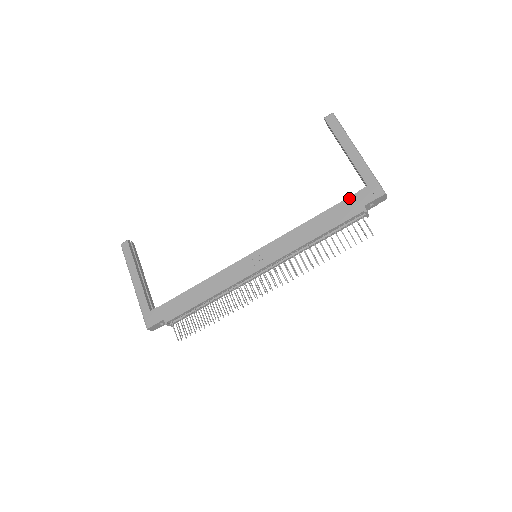
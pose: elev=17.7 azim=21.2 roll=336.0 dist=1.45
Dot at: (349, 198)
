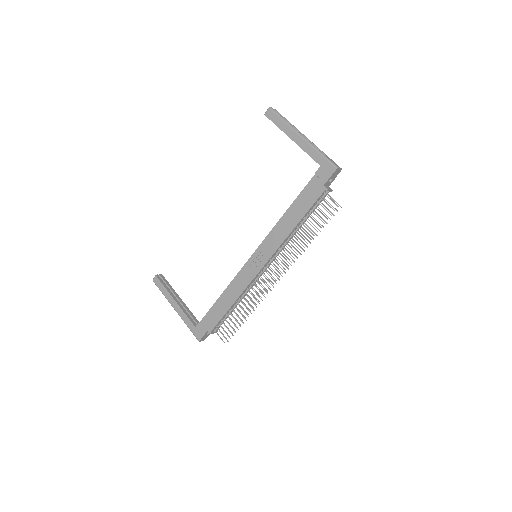
Dot at: (309, 182)
